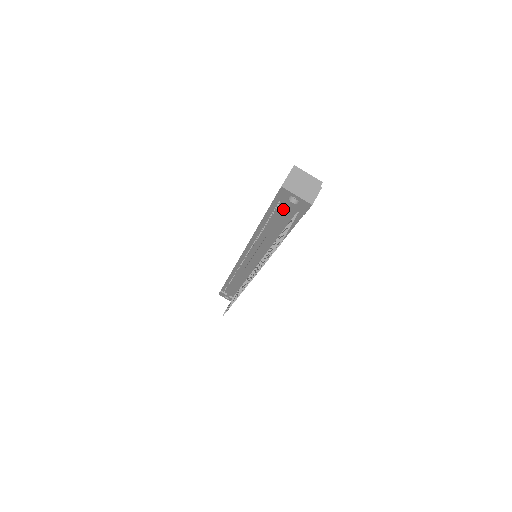
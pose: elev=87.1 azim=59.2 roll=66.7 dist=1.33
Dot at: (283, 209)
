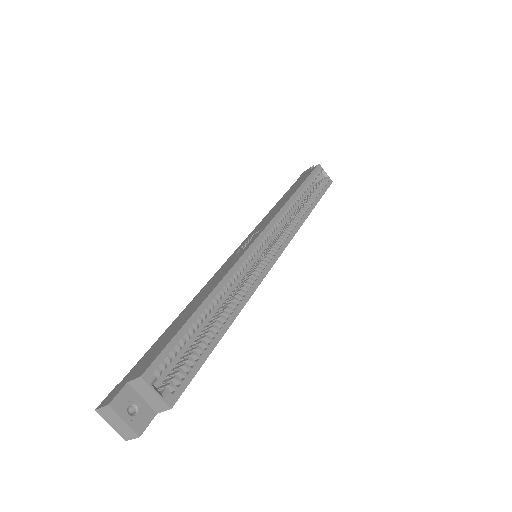
Dot at: occluded
